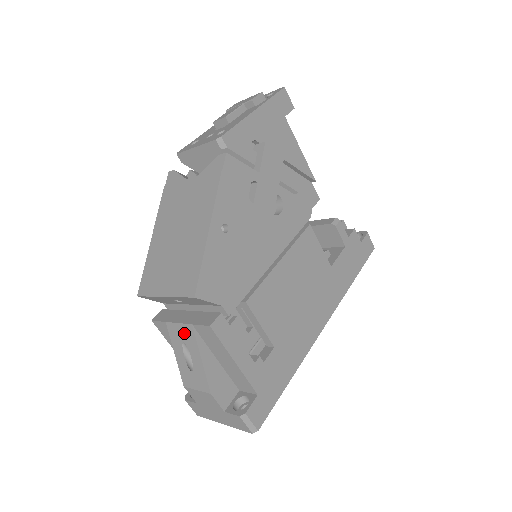
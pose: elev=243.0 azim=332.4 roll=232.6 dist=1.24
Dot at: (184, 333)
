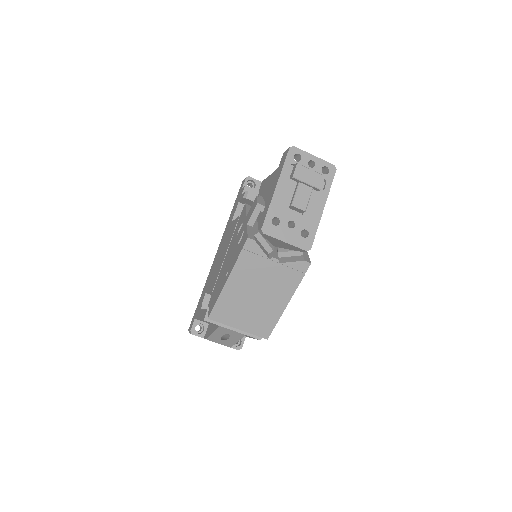
Dot at: (234, 334)
